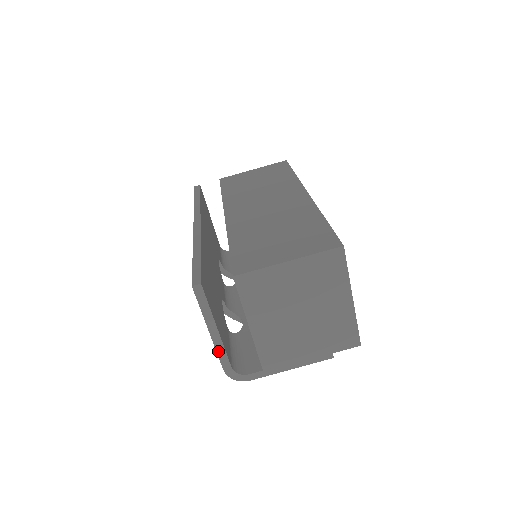
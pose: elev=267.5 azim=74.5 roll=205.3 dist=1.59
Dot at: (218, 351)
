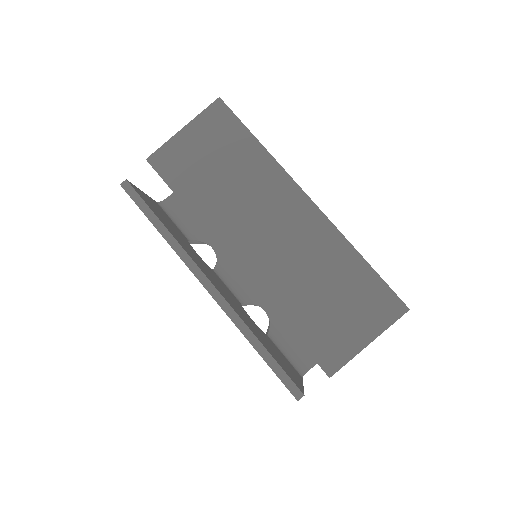
Dot at: occluded
